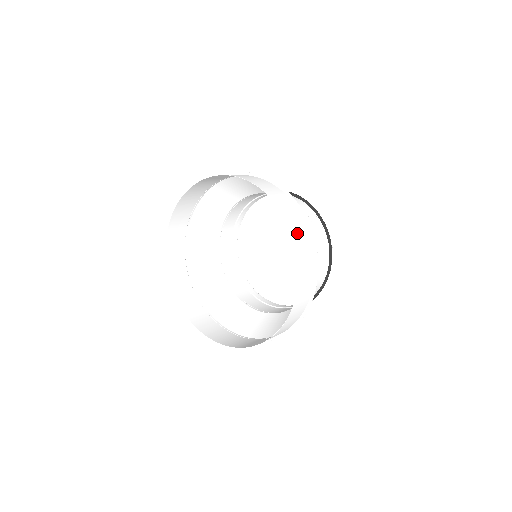
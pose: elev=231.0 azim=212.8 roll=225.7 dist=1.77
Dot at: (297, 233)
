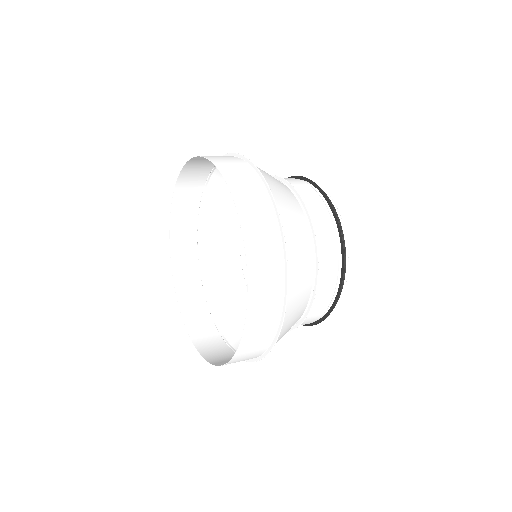
Dot at: (259, 291)
